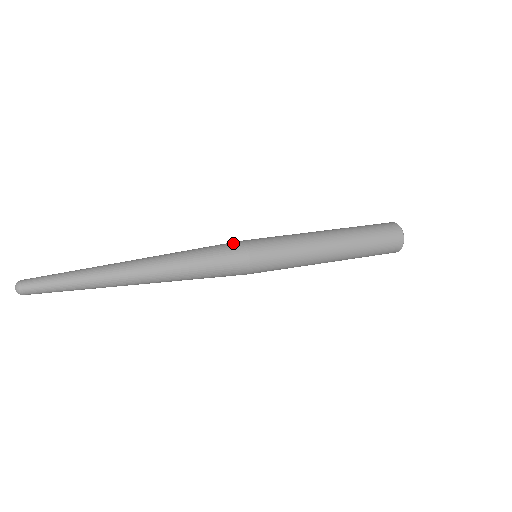
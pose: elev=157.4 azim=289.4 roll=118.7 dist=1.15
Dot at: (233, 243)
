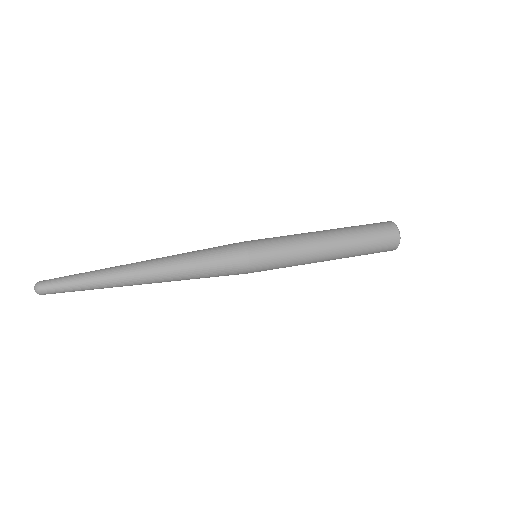
Dot at: (236, 252)
